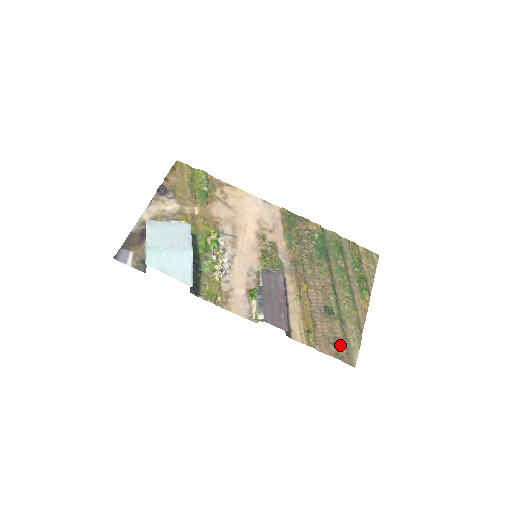
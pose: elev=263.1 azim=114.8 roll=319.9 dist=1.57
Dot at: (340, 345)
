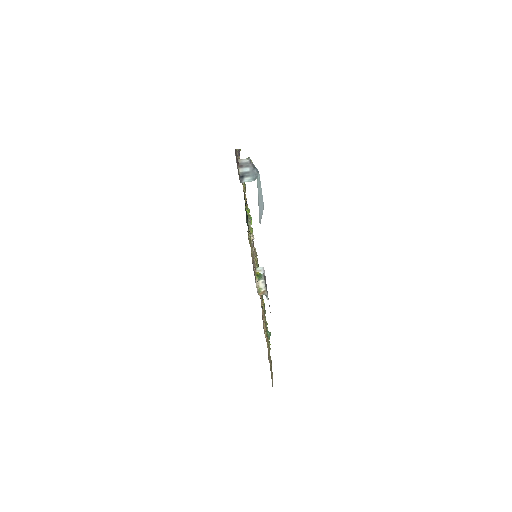
Dot at: occluded
